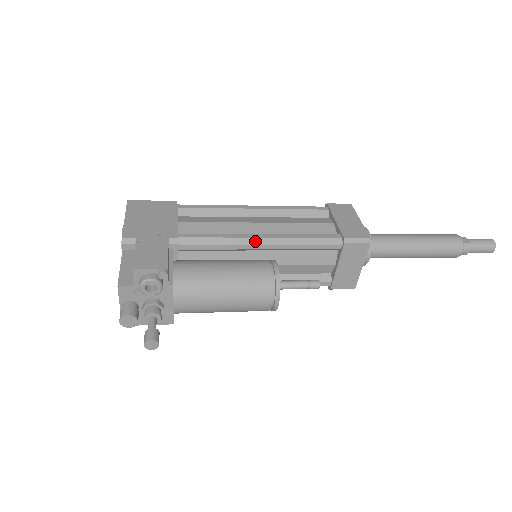
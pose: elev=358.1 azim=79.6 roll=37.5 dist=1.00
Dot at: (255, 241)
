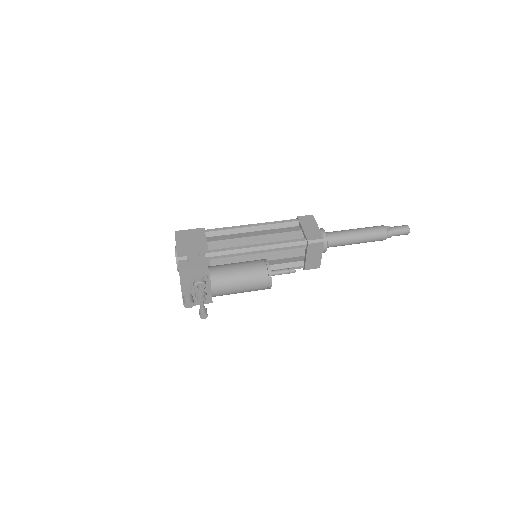
Dot at: (254, 249)
